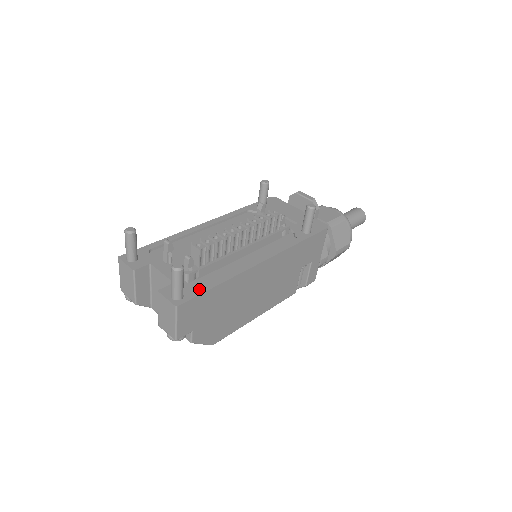
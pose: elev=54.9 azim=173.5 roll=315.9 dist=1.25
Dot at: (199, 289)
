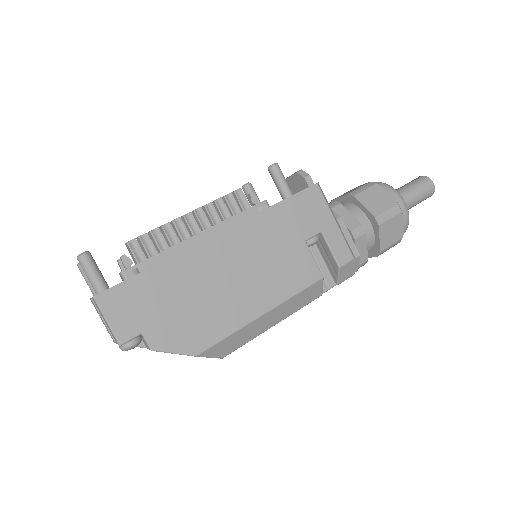
Dot at: (129, 278)
